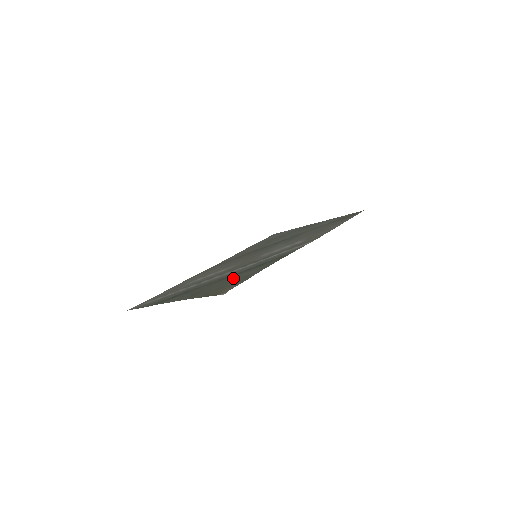
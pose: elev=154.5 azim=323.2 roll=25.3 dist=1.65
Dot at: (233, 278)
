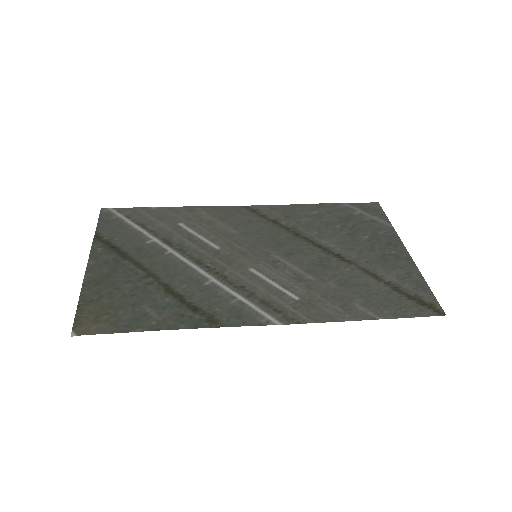
Dot at: (143, 299)
